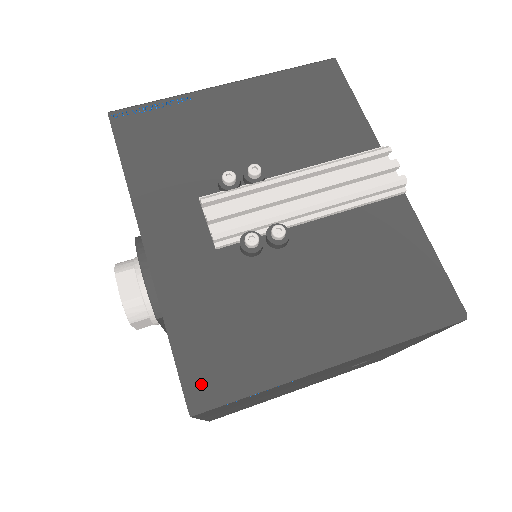
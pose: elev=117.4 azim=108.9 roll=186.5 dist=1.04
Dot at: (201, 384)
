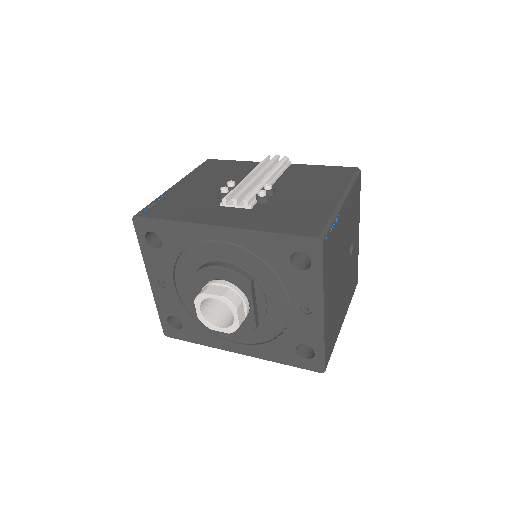
Dot at: (310, 231)
